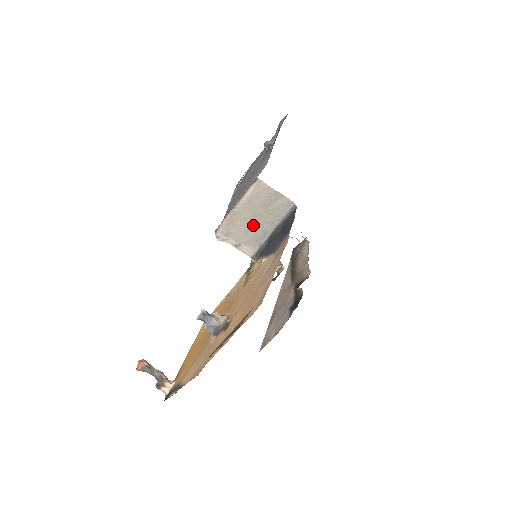
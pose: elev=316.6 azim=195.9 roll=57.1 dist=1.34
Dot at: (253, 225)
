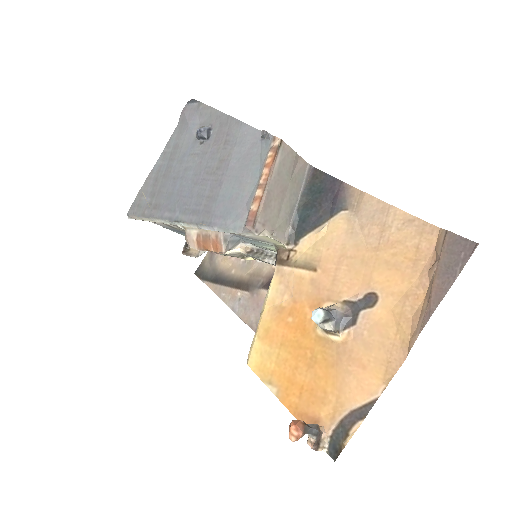
Dot at: (283, 202)
